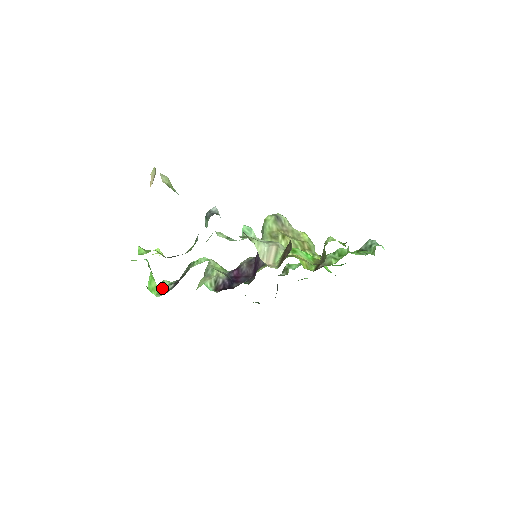
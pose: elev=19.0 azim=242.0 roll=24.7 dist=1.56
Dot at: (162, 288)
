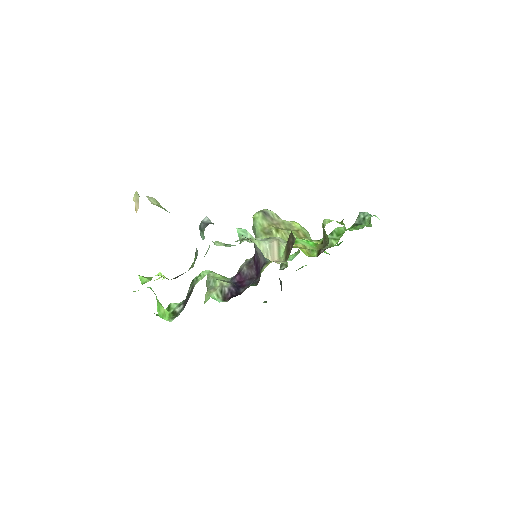
Dot at: (171, 312)
